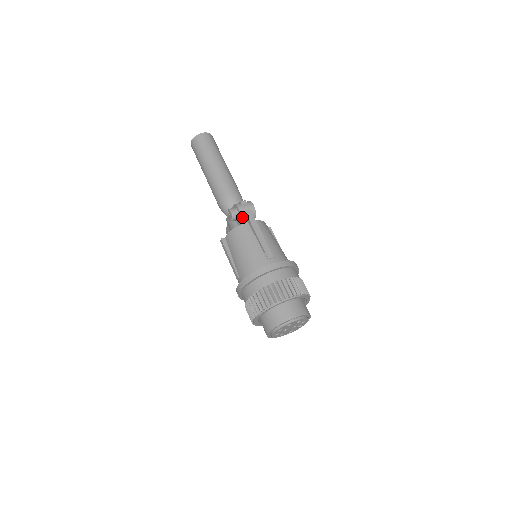
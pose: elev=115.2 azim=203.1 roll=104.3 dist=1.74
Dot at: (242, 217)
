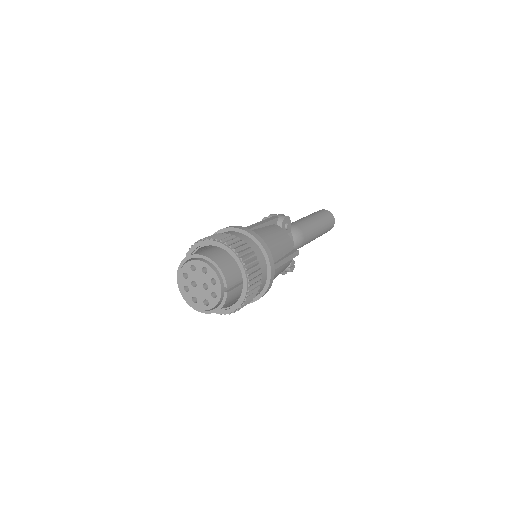
Dot at: occluded
